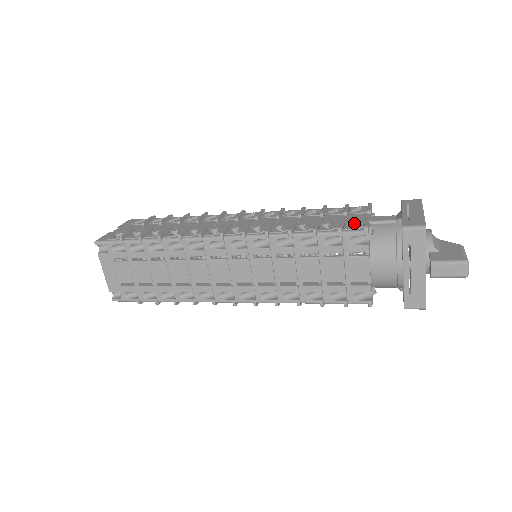
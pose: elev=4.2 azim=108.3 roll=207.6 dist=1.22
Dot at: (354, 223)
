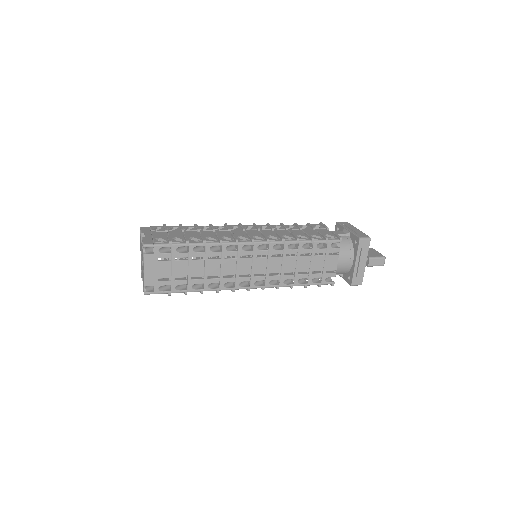
Dot at: (327, 235)
